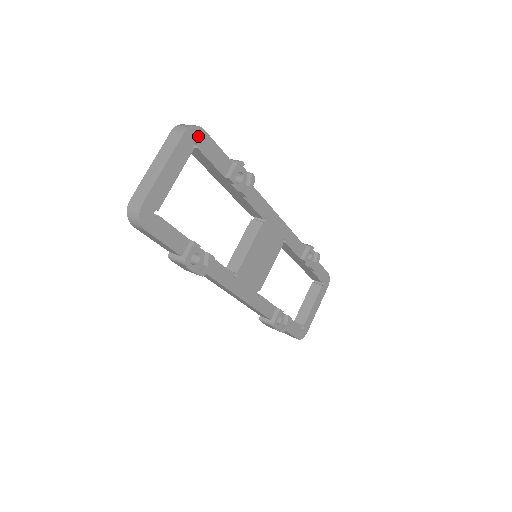
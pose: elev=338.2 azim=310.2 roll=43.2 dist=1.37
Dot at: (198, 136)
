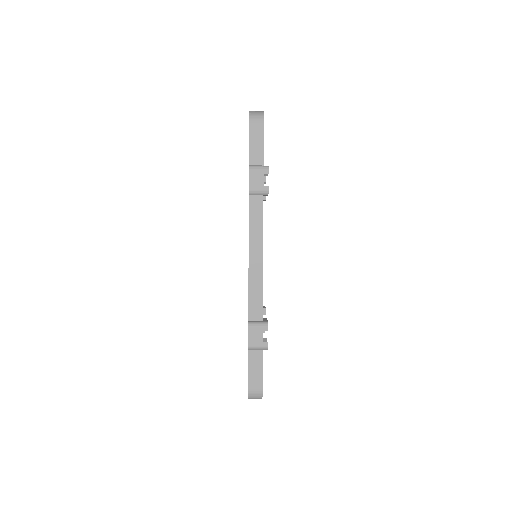
Dot at: occluded
